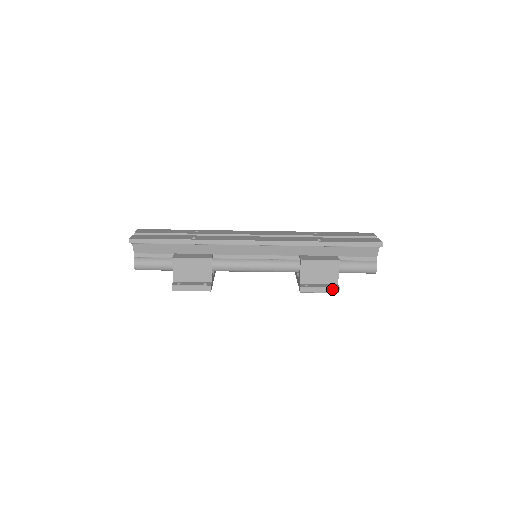
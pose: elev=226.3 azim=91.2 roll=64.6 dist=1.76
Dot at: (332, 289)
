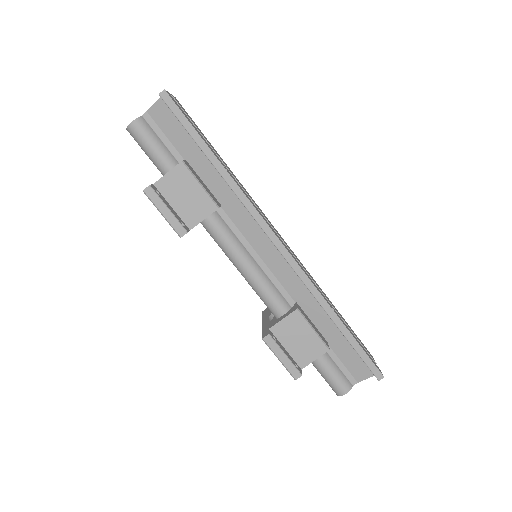
Dot at: (294, 369)
